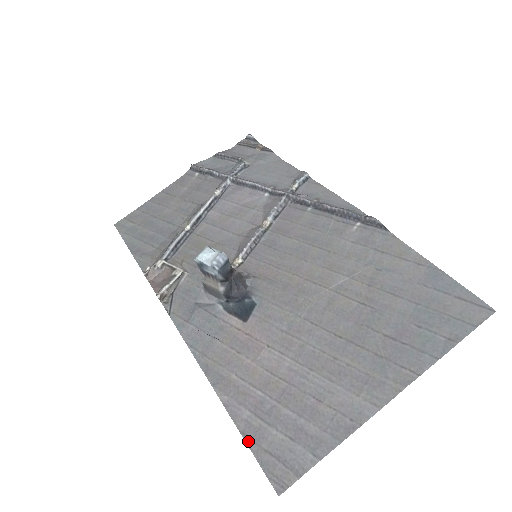
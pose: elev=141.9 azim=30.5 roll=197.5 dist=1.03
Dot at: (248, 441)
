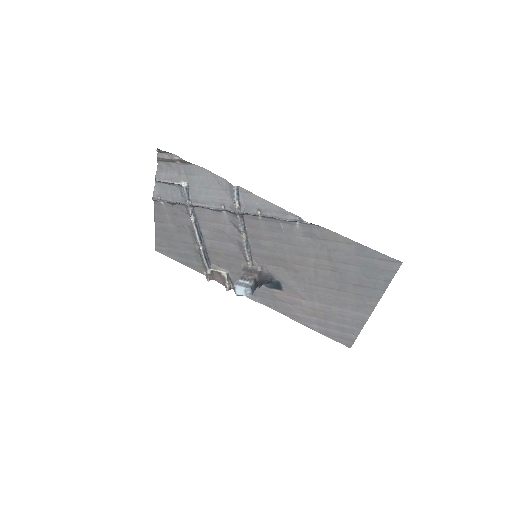
Dot at: (325, 335)
